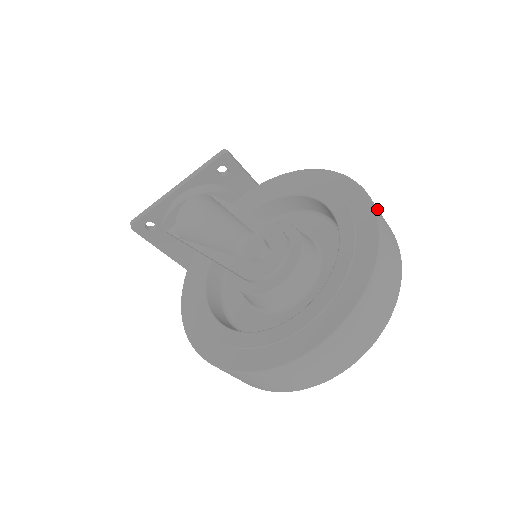
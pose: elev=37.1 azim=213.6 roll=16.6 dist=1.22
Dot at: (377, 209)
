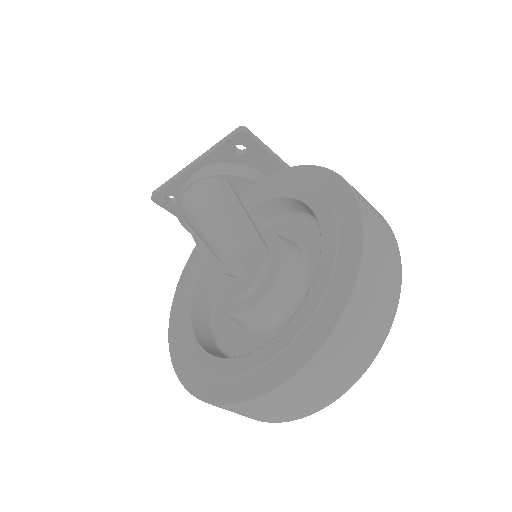
Dot at: (371, 241)
